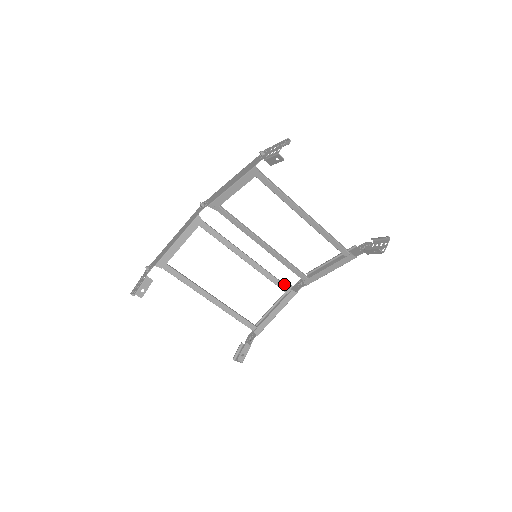
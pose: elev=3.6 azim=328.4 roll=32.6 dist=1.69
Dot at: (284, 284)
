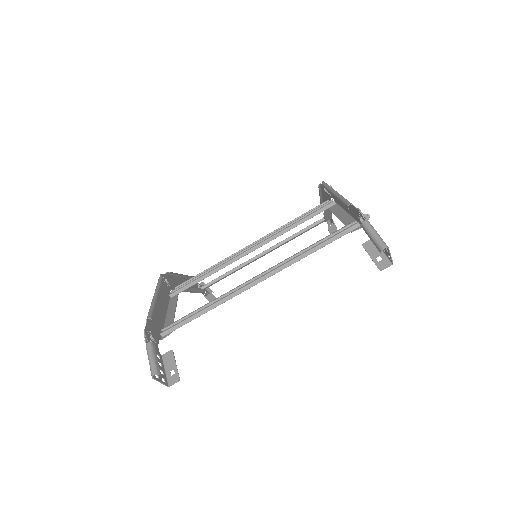
Dot at: occluded
